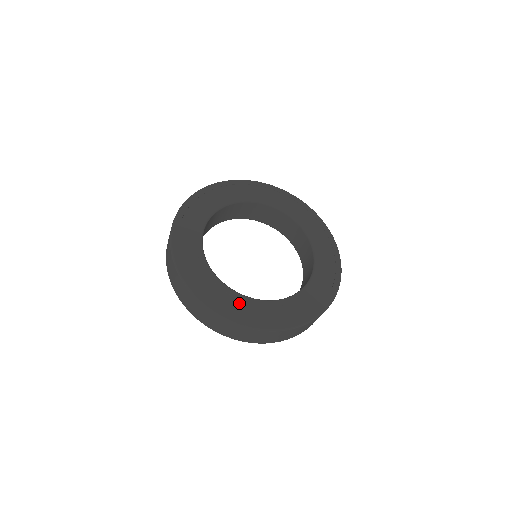
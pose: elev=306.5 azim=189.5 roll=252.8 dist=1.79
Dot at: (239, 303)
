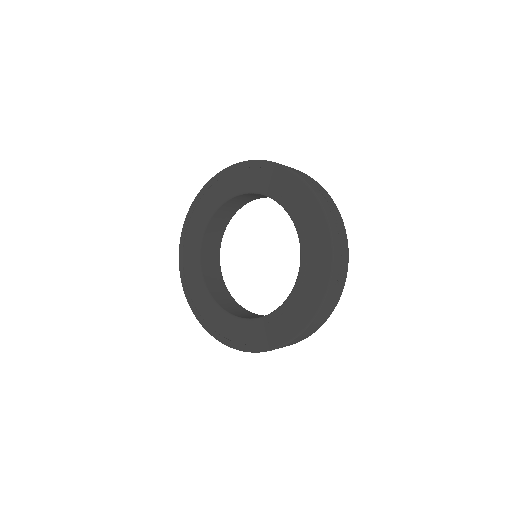
Dot at: (269, 326)
